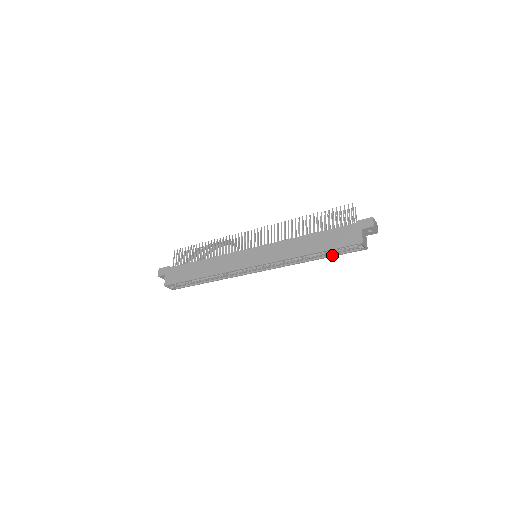
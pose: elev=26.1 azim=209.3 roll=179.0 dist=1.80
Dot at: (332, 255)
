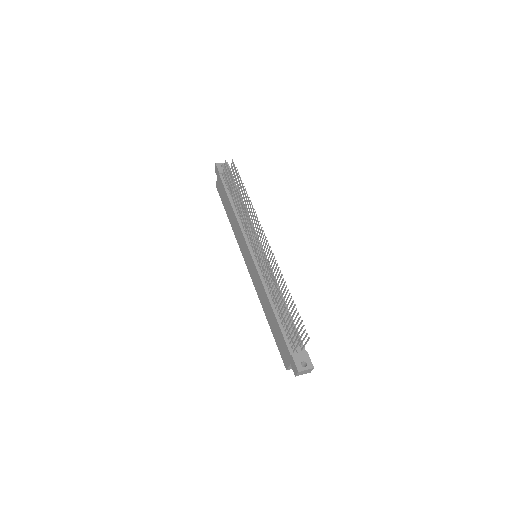
Dot at: occluded
